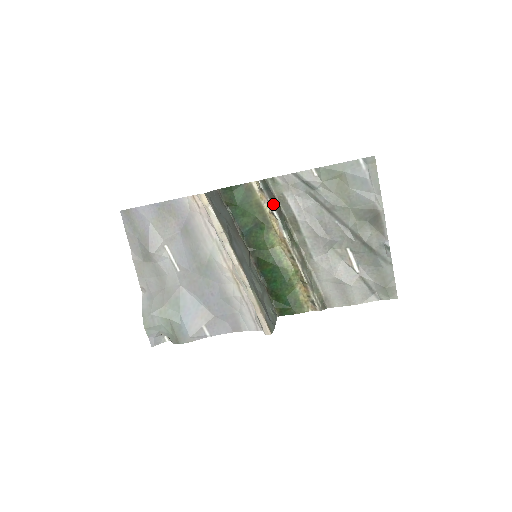
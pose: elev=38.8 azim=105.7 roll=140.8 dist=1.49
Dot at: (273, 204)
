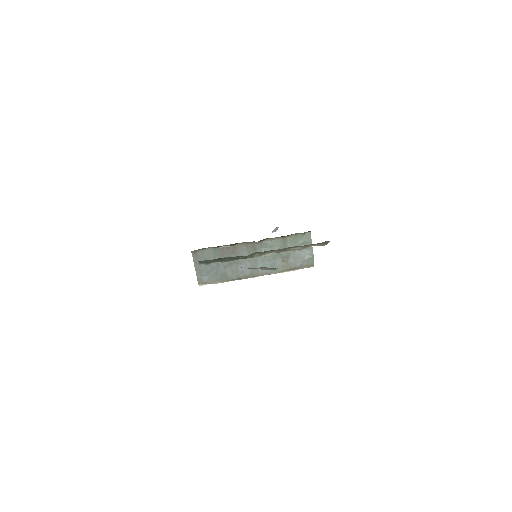
Dot at: (222, 261)
